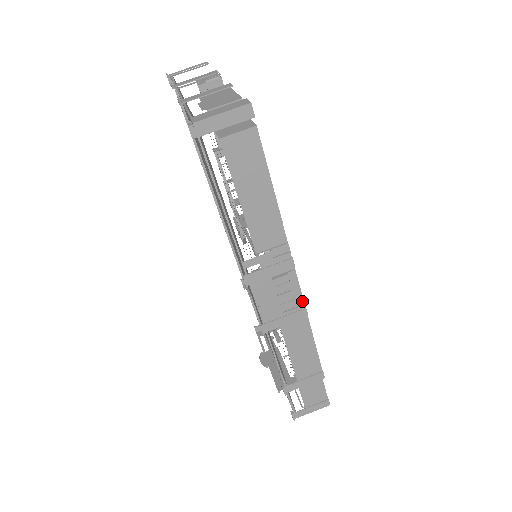
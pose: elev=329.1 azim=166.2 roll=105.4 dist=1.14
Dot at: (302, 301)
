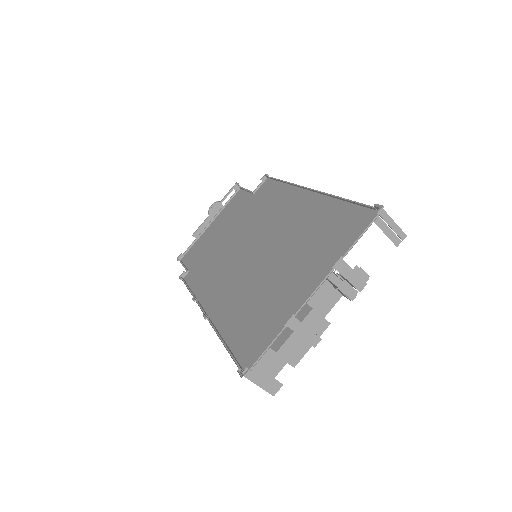
Dot at: occluded
